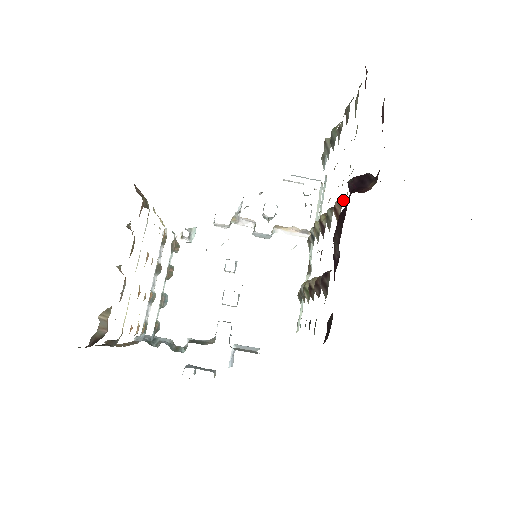
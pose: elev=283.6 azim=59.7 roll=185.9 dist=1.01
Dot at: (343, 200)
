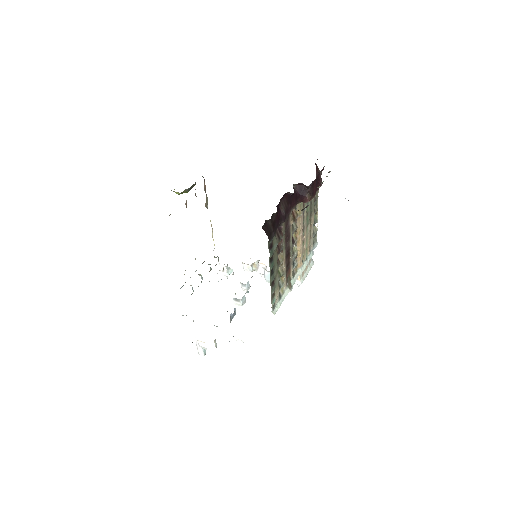
Dot at: (299, 213)
